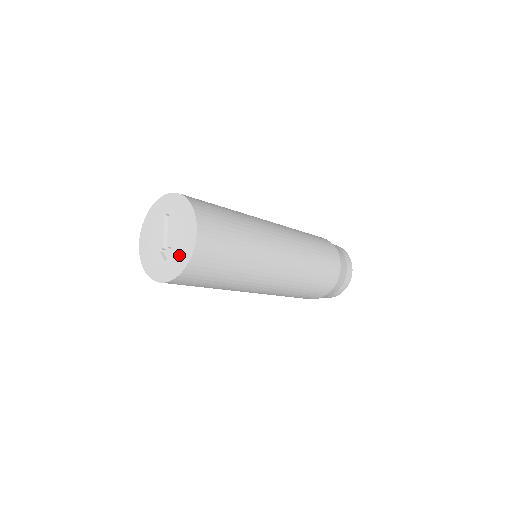
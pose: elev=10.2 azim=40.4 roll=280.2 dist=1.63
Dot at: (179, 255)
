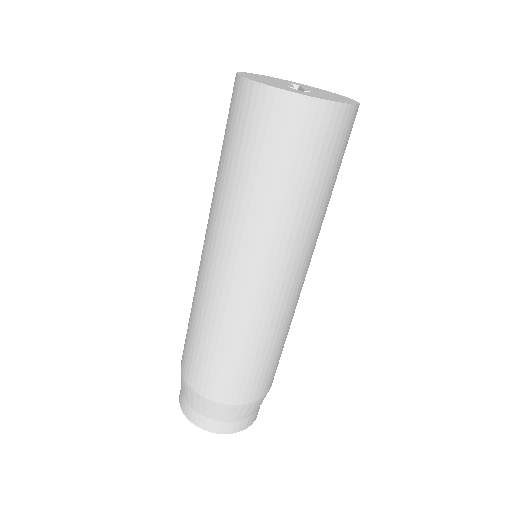
Dot at: (332, 97)
